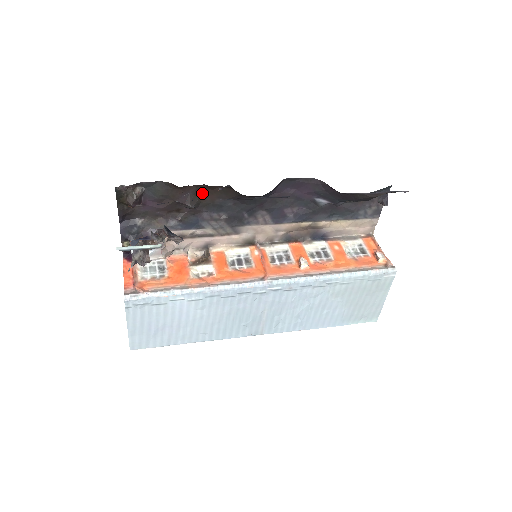
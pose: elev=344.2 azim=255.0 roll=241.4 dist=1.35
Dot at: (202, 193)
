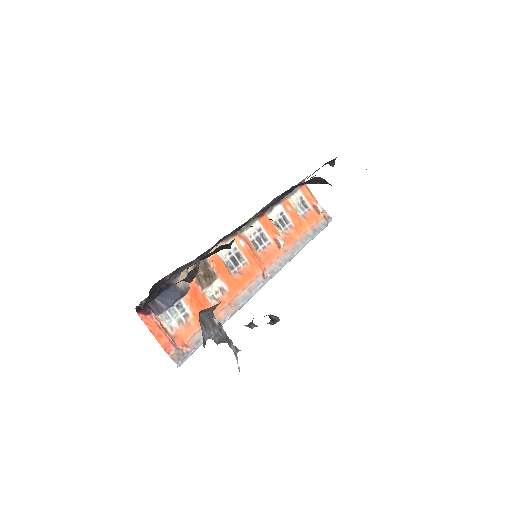
Dot at: occluded
